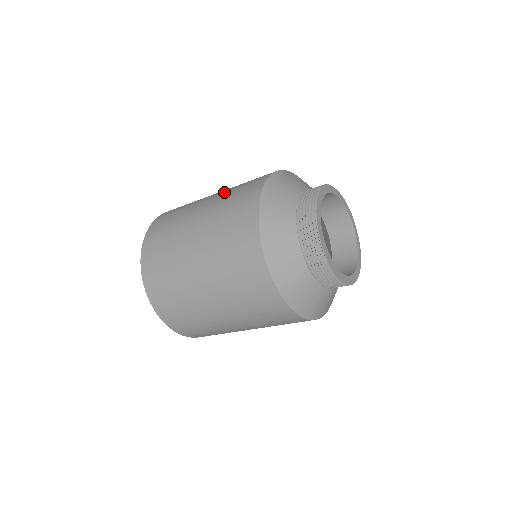
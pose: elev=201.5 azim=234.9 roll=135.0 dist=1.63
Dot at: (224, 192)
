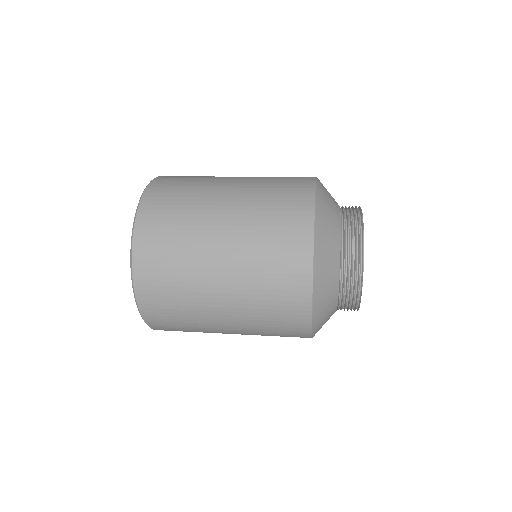
Dot at: occluded
